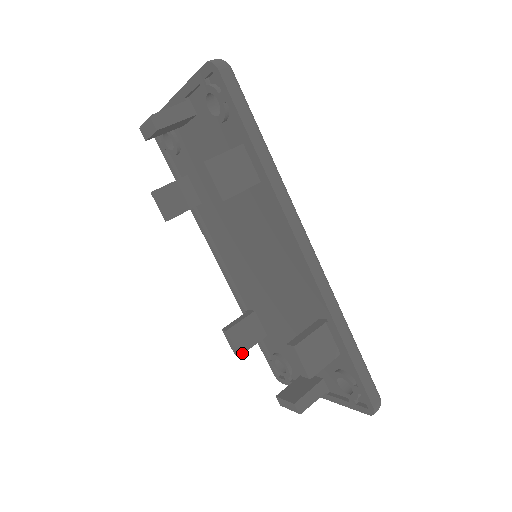
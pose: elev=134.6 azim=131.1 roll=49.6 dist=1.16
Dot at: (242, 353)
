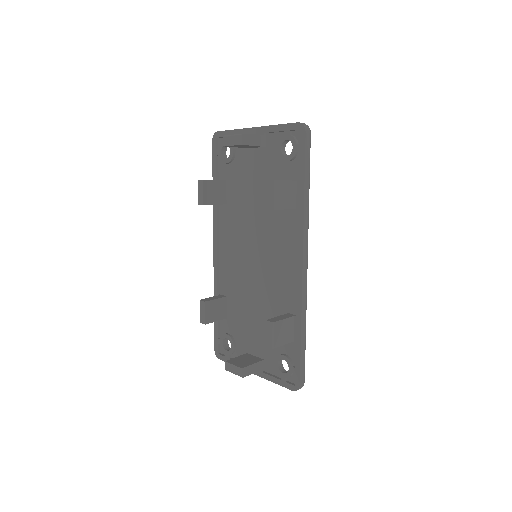
Dot at: (208, 323)
